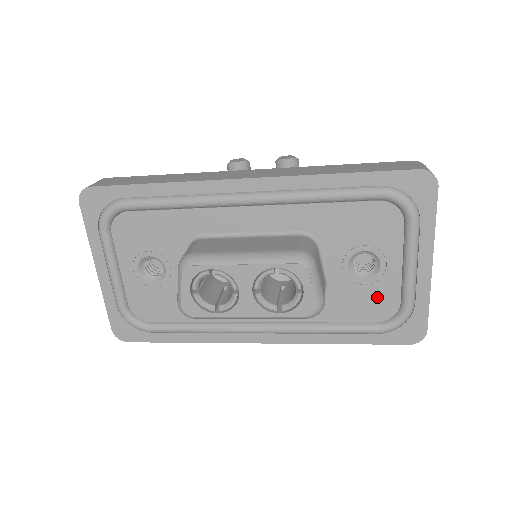
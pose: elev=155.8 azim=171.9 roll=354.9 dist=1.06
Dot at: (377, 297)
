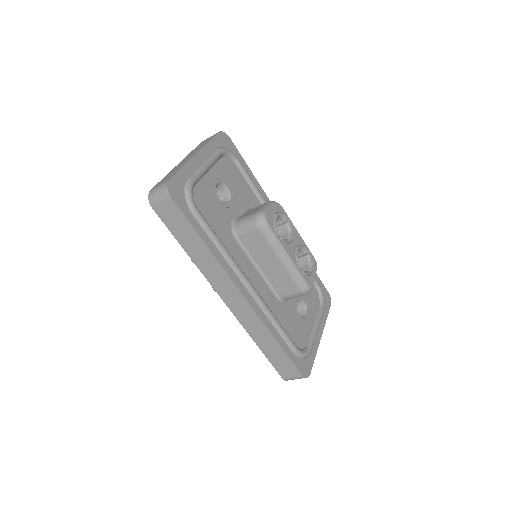
Dot at: (300, 330)
